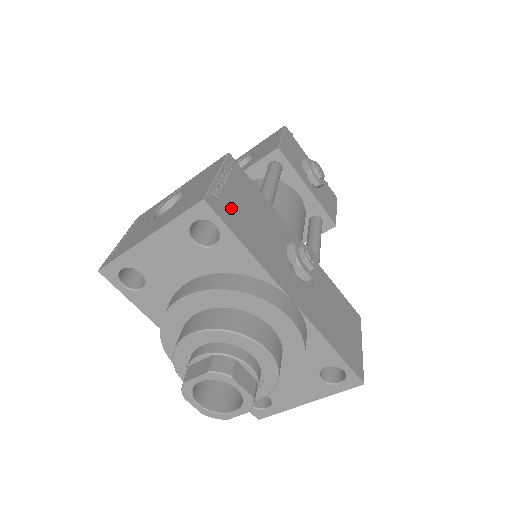
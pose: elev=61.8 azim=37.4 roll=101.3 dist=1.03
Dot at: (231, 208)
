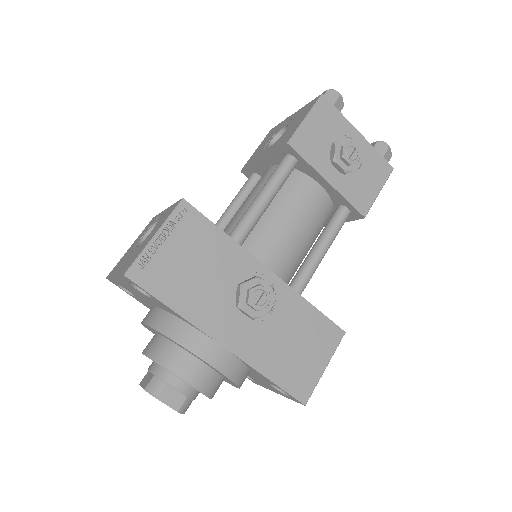
Dot at: (162, 270)
